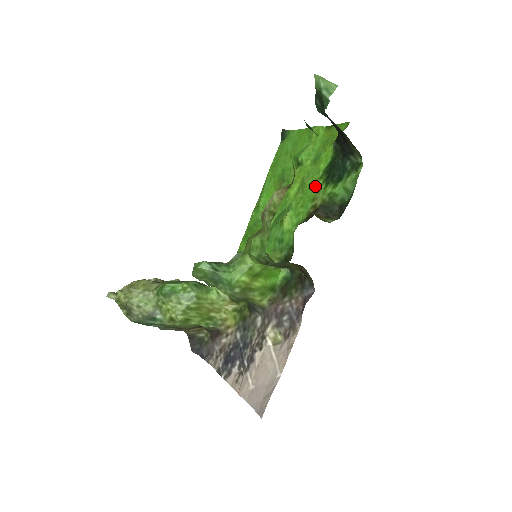
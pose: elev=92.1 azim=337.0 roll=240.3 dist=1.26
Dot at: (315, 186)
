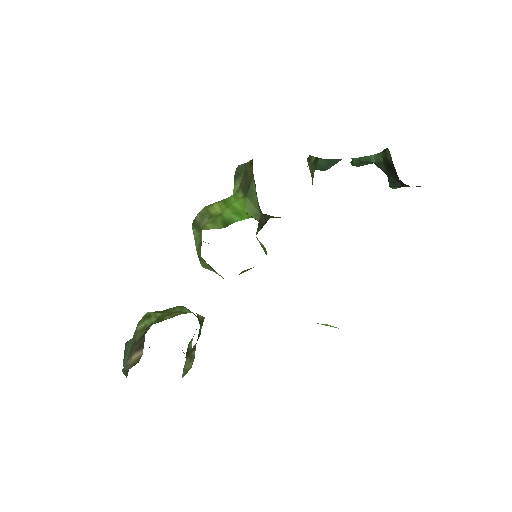
Dot at: occluded
